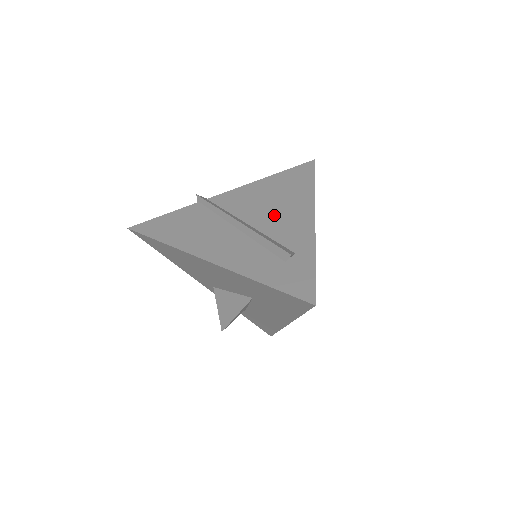
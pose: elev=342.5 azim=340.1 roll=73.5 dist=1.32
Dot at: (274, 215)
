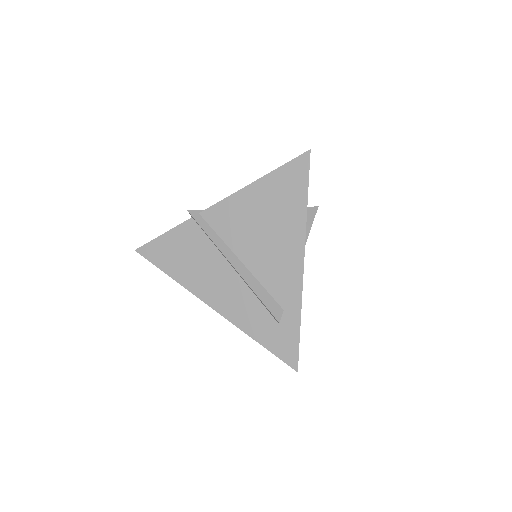
Dot at: (265, 252)
